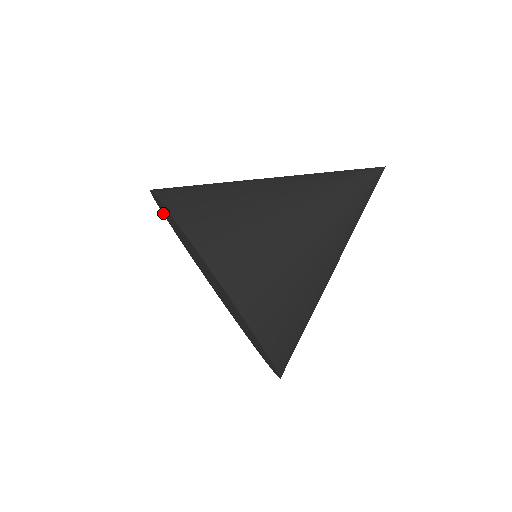
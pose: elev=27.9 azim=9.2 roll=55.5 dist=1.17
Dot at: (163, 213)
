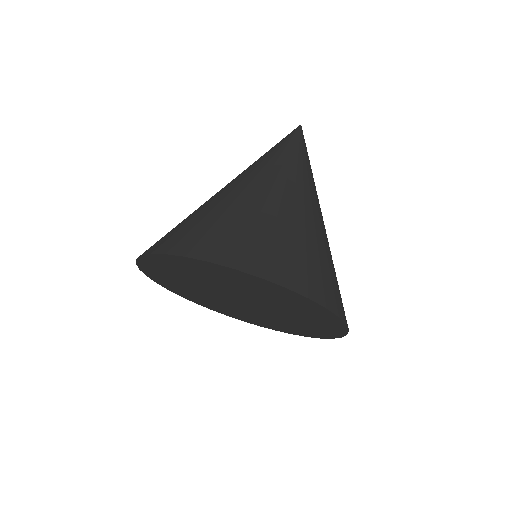
Dot at: (168, 259)
